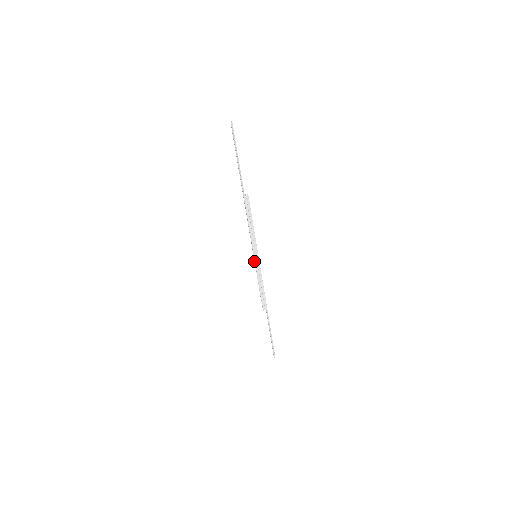
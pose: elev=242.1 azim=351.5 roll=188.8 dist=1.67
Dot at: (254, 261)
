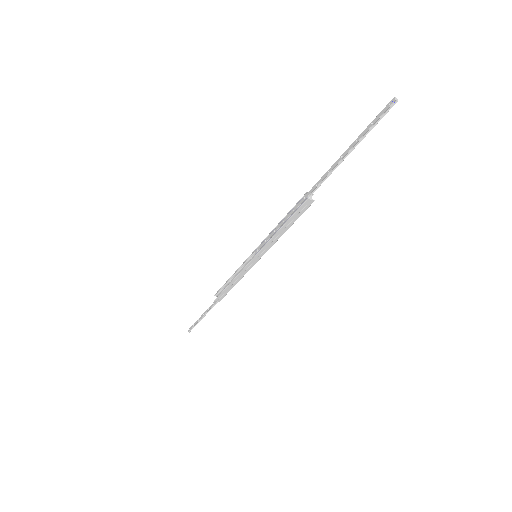
Dot at: (248, 257)
